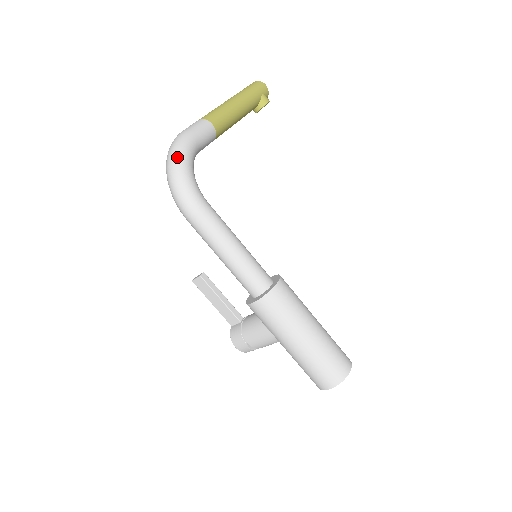
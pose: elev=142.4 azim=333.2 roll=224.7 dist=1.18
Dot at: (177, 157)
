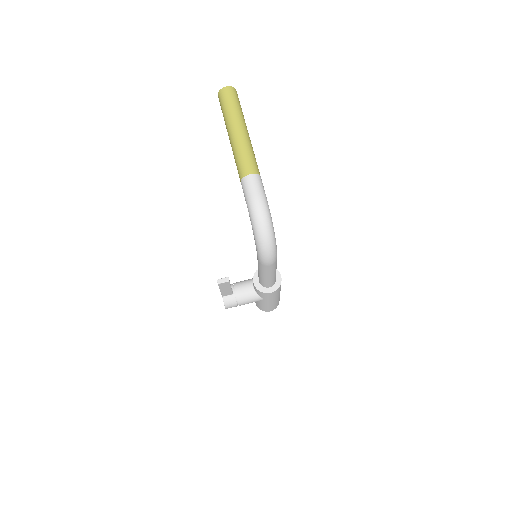
Dot at: (272, 228)
